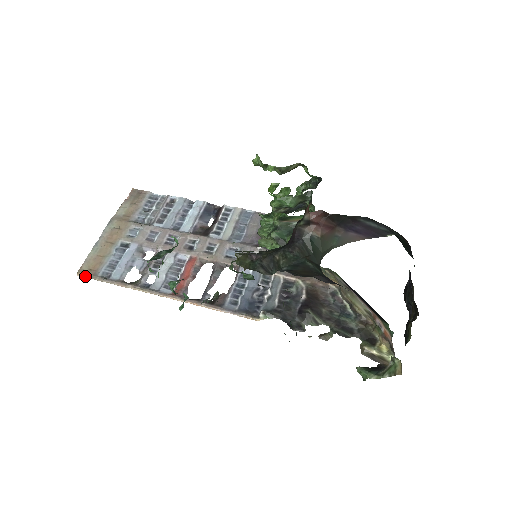
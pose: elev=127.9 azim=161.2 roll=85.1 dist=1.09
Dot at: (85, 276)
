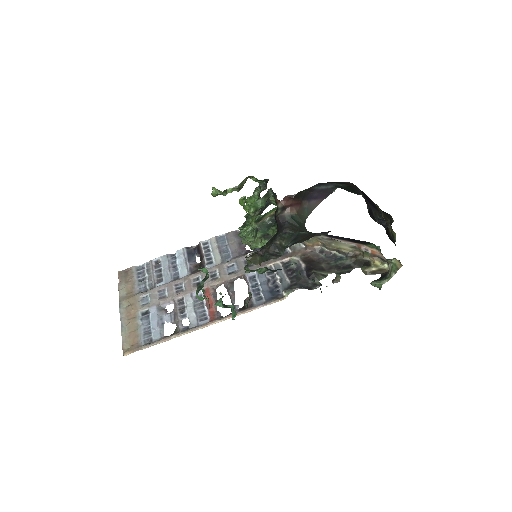
Dot at: (132, 352)
